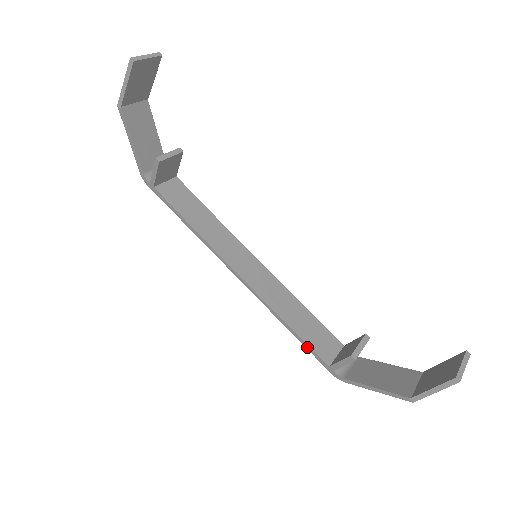
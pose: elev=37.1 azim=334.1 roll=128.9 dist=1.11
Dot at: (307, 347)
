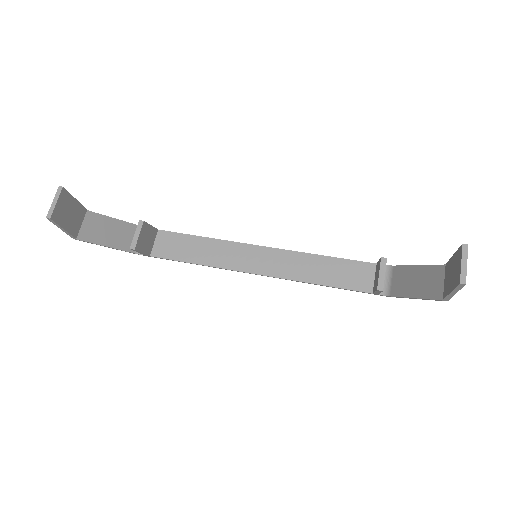
Dot at: occluded
